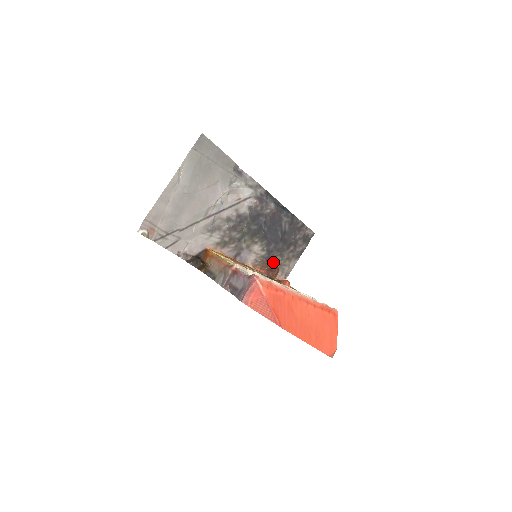
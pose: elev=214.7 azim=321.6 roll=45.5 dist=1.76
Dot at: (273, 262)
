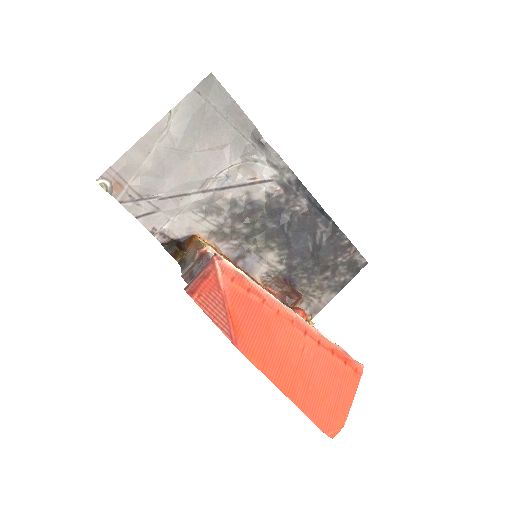
Dot at: (295, 286)
